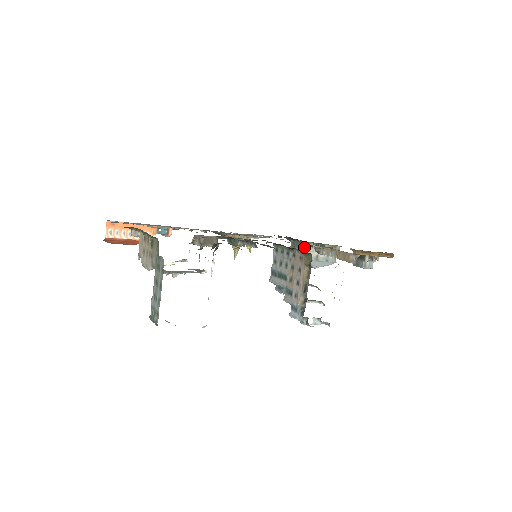
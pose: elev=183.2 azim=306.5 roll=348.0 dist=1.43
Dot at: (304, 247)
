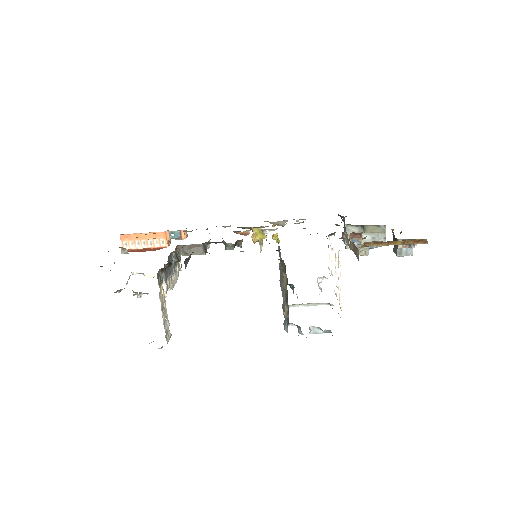
Dot at: occluded
